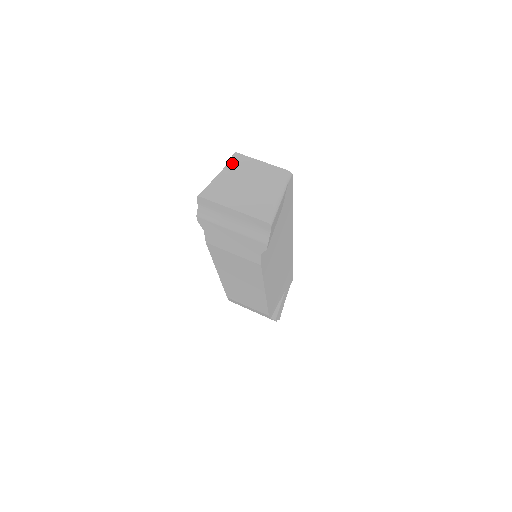
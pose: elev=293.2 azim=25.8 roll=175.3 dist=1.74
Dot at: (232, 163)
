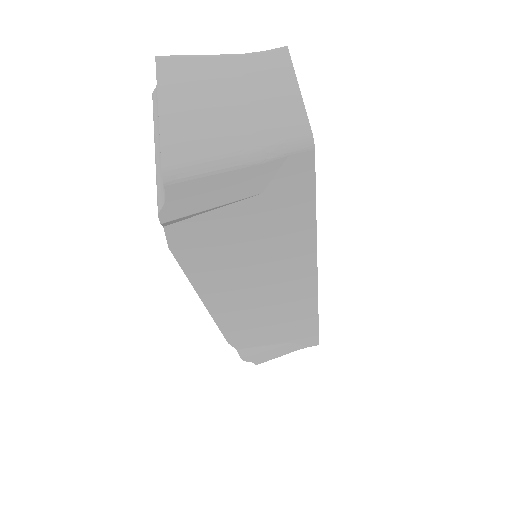
Dot at: (260, 55)
